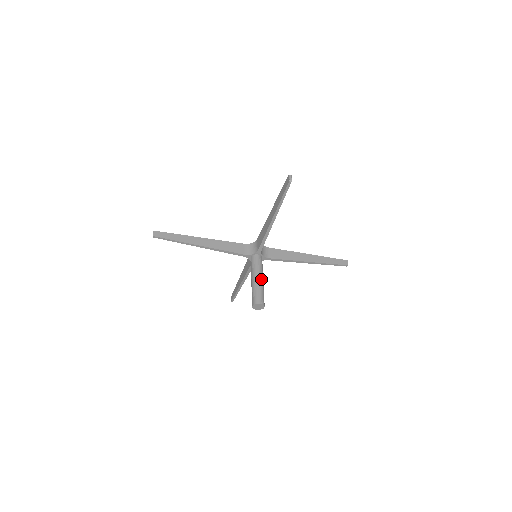
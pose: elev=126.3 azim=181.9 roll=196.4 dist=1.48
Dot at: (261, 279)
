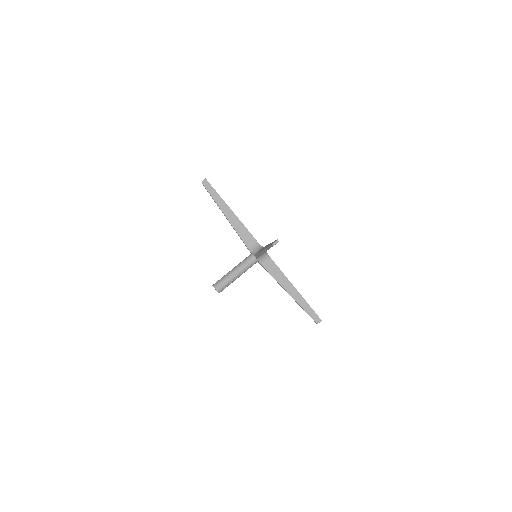
Dot at: (236, 275)
